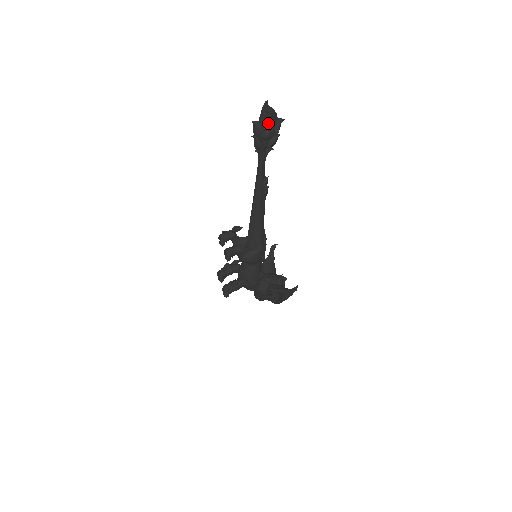
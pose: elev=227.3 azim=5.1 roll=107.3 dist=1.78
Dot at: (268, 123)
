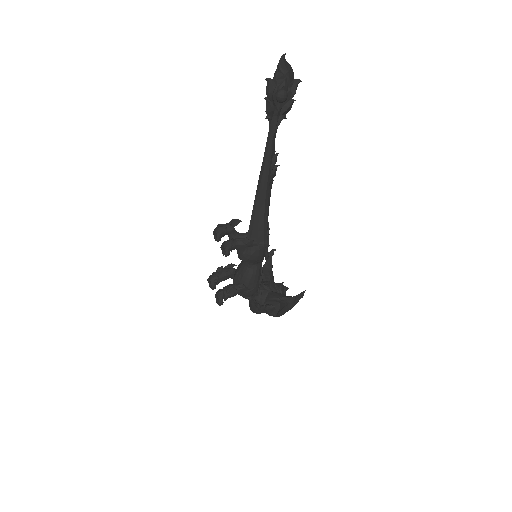
Dot at: (285, 81)
